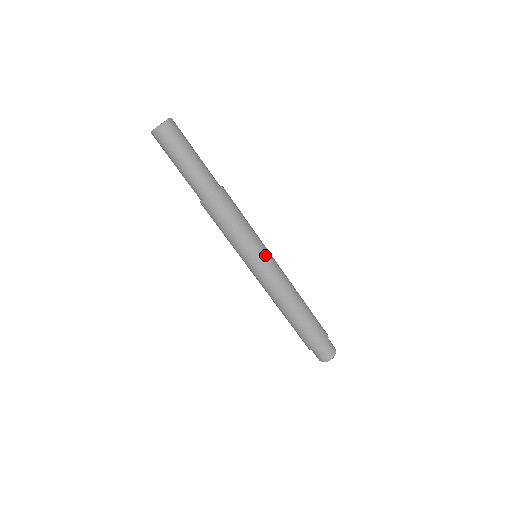
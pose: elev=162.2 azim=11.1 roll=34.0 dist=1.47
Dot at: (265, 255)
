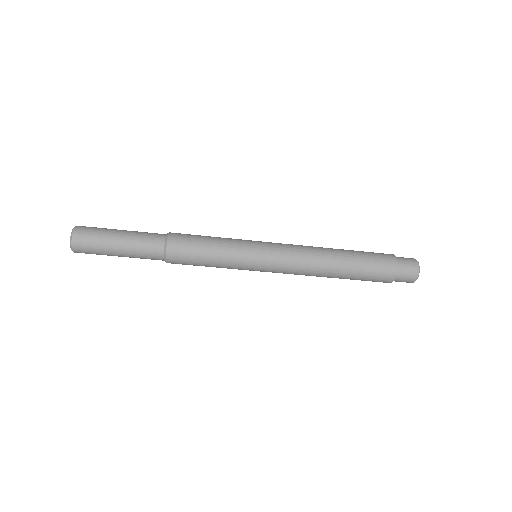
Dot at: (259, 253)
